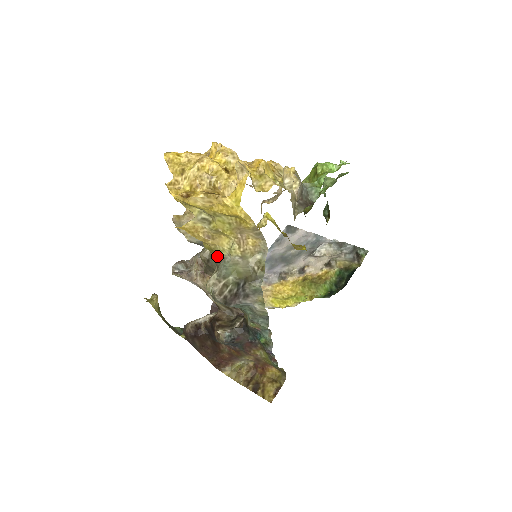
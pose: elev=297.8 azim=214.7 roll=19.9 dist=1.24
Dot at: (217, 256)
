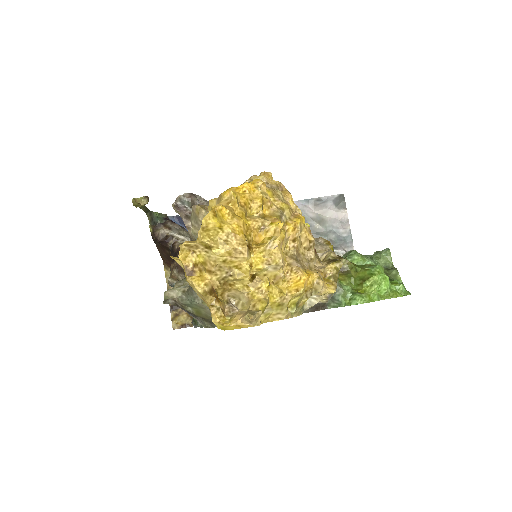
Dot at: occluded
